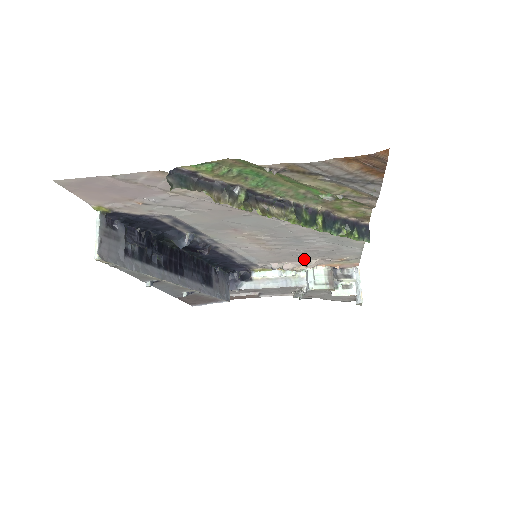
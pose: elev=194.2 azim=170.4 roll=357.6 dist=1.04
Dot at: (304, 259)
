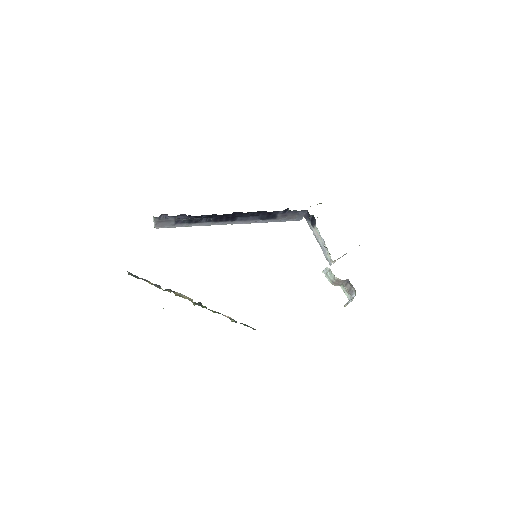
Dot at: occluded
